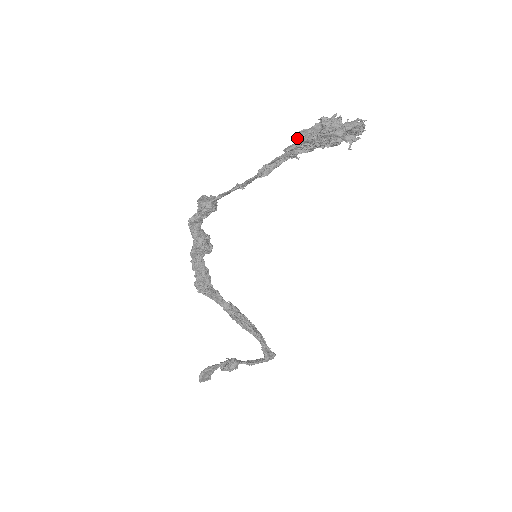
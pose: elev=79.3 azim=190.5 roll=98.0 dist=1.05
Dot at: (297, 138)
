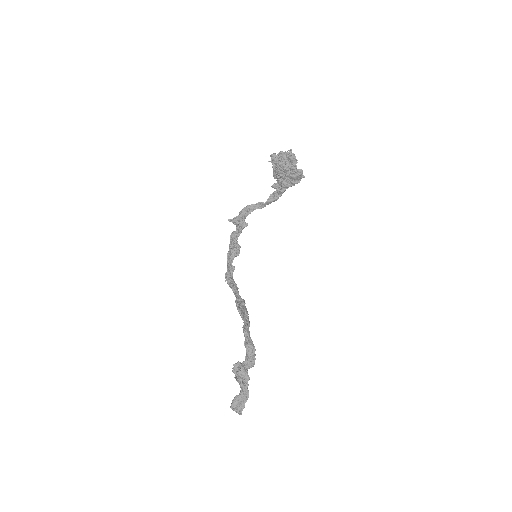
Dot at: (275, 177)
